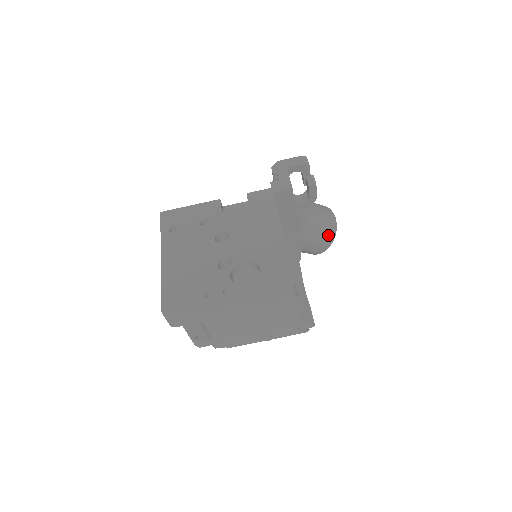
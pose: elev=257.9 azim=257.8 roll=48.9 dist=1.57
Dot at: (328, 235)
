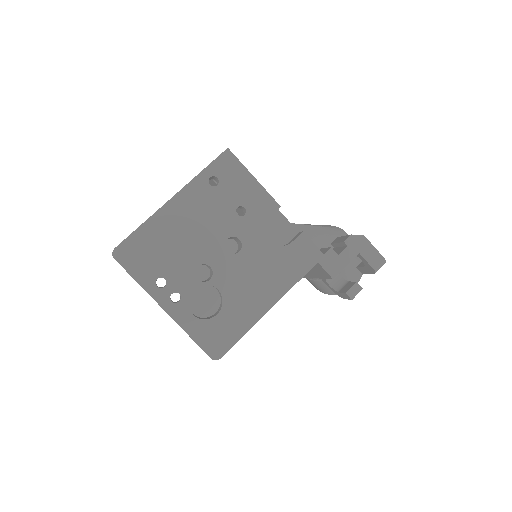
Dot at: (331, 291)
